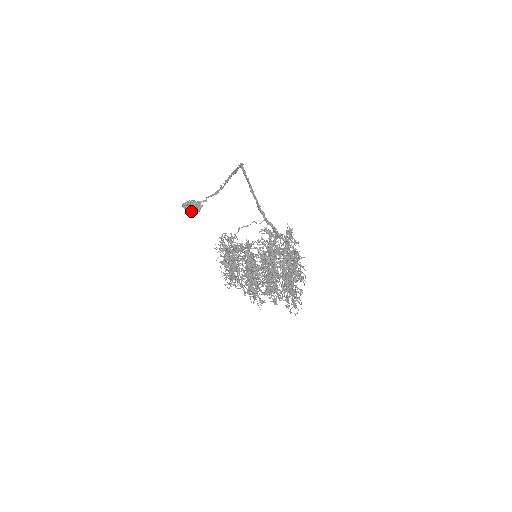
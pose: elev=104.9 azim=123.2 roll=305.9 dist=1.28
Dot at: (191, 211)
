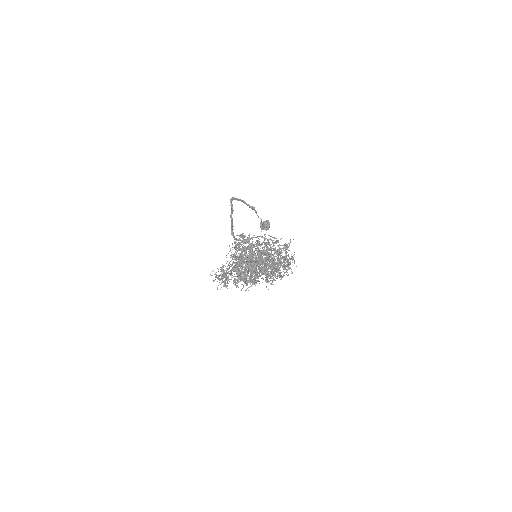
Dot at: (268, 228)
